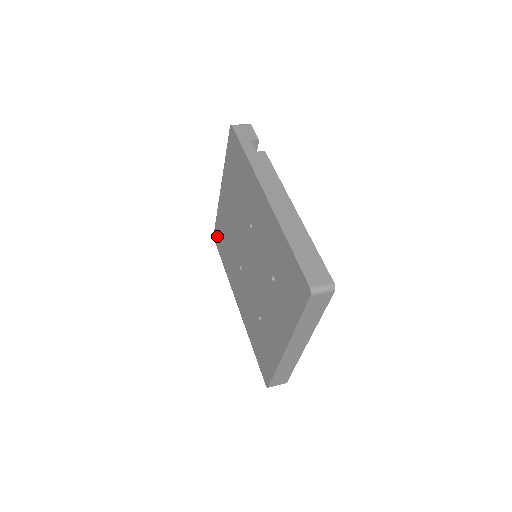
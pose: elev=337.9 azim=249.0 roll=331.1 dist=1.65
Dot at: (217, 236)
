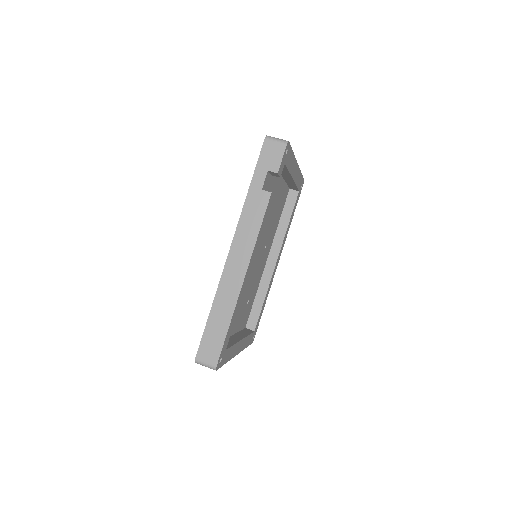
Dot at: occluded
